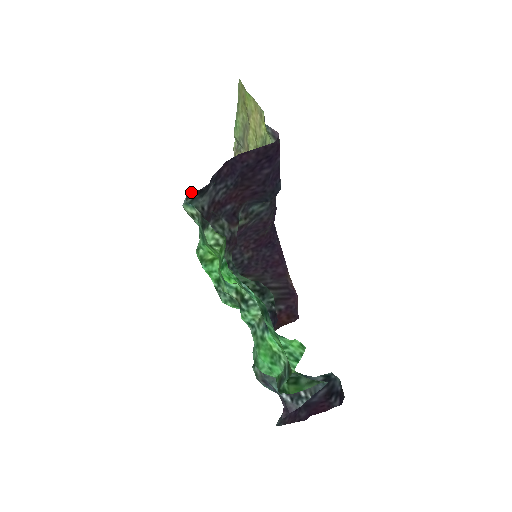
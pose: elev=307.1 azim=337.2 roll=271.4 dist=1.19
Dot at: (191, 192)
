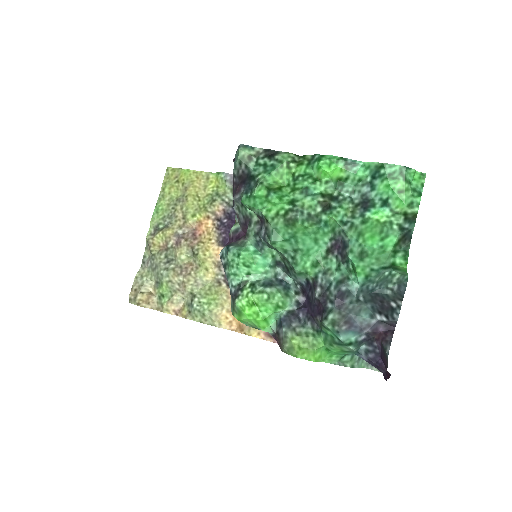
Dot at: (238, 147)
